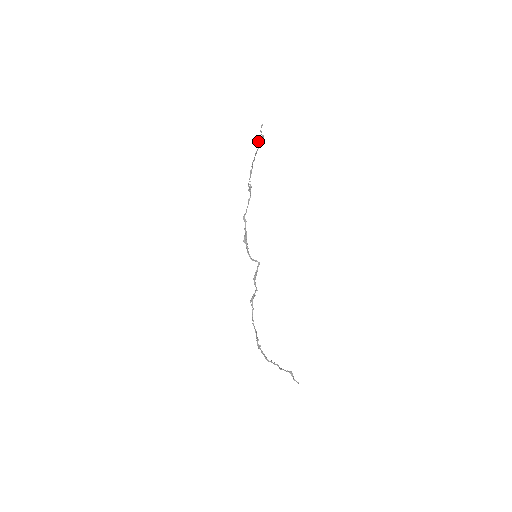
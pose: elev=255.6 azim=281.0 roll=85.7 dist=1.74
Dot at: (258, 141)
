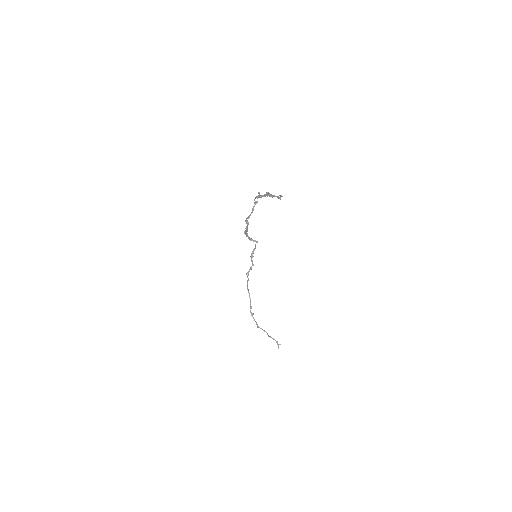
Dot at: occluded
